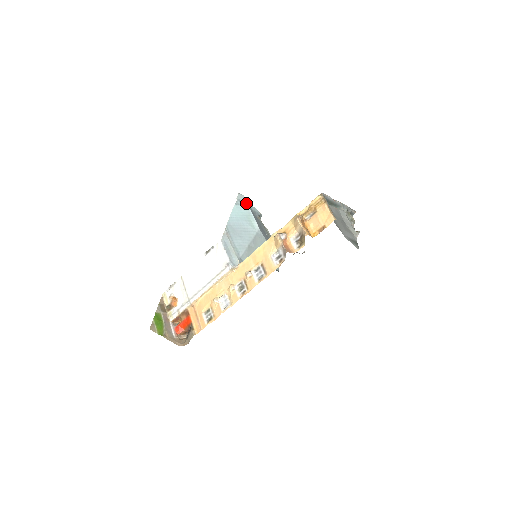
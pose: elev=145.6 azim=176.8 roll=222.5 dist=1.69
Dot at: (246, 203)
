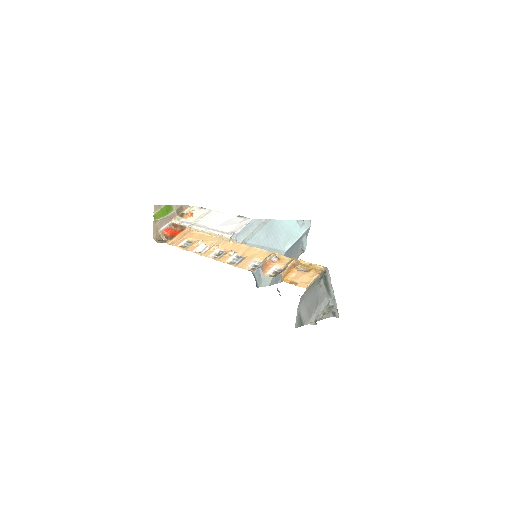
Dot at: (305, 230)
